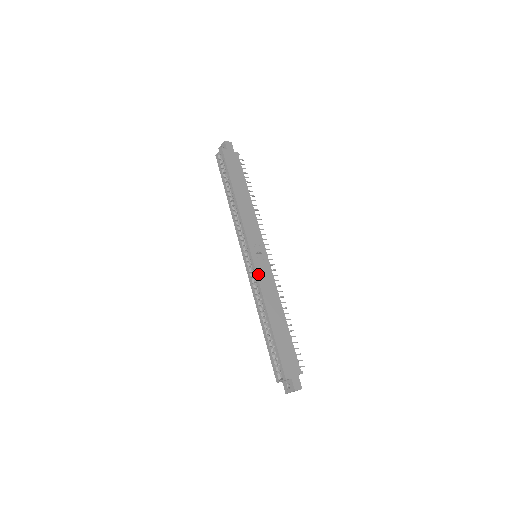
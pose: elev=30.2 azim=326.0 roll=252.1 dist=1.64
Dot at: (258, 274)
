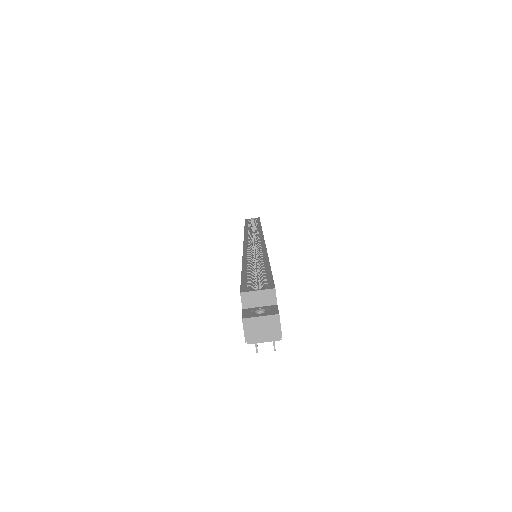
Dot at: occluded
